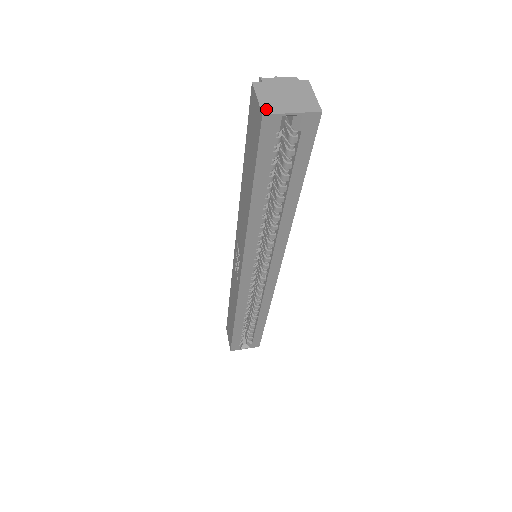
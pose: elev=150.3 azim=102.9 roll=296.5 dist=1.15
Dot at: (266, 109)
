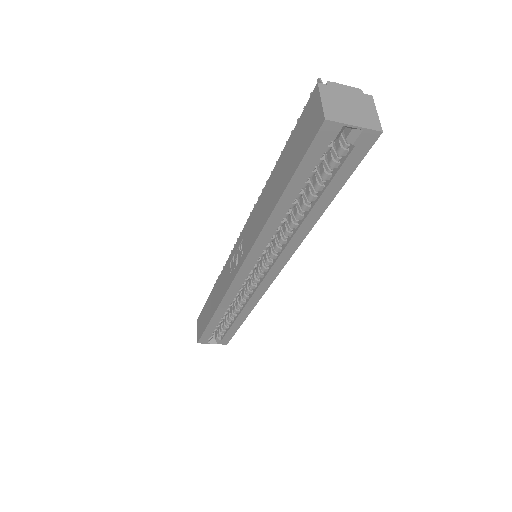
Dot at: (329, 115)
